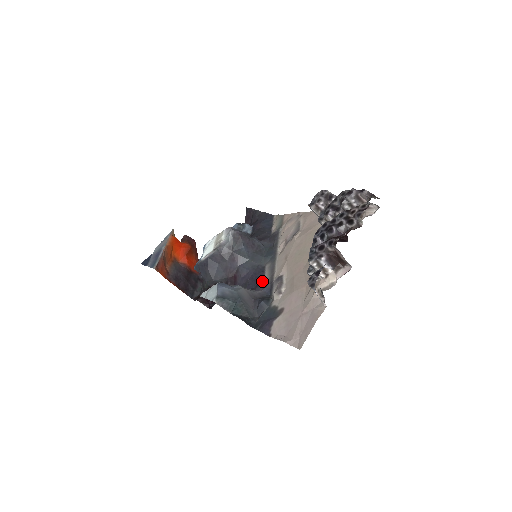
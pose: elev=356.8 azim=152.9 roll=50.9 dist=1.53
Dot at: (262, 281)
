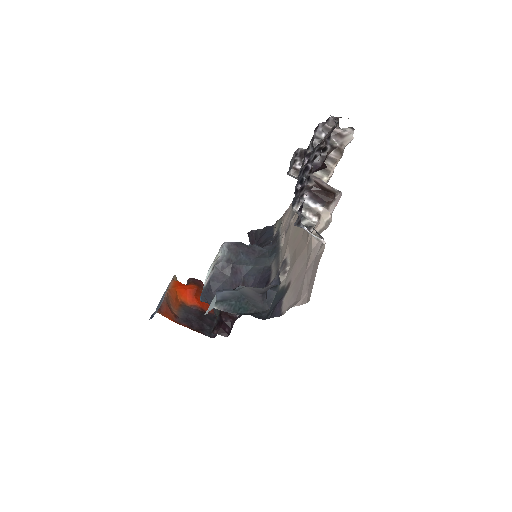
Dot at: (270, 278)
